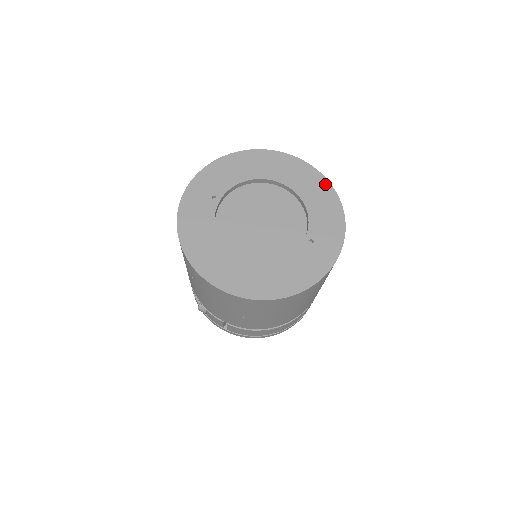
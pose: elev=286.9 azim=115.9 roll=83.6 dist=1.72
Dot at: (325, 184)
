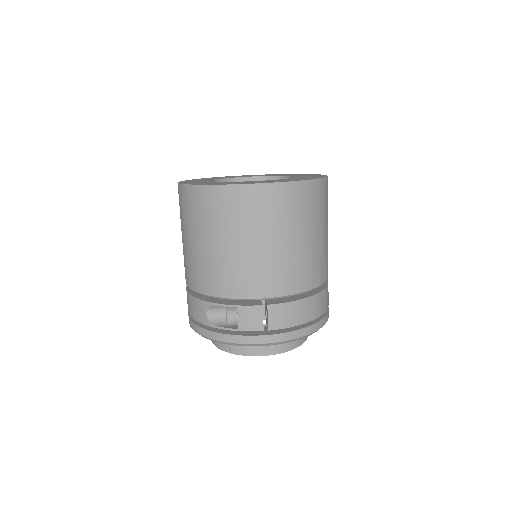
Dot at: (280, 174)
